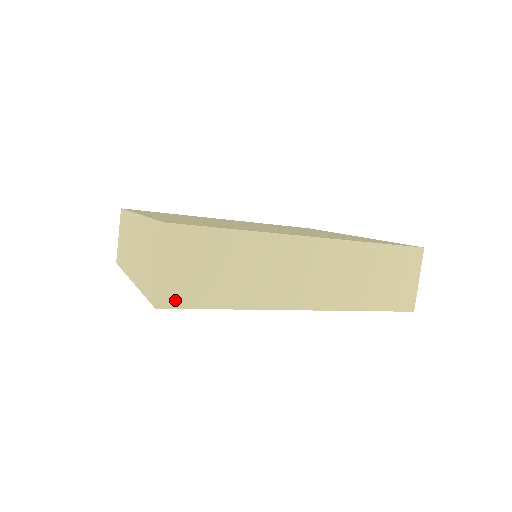
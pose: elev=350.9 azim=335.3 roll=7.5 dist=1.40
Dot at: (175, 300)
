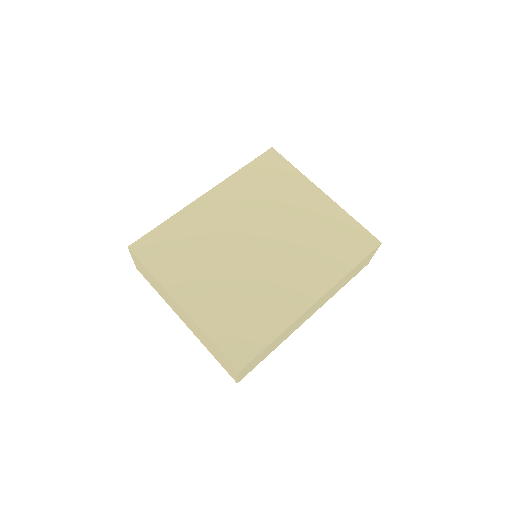
Dot at: occluded
